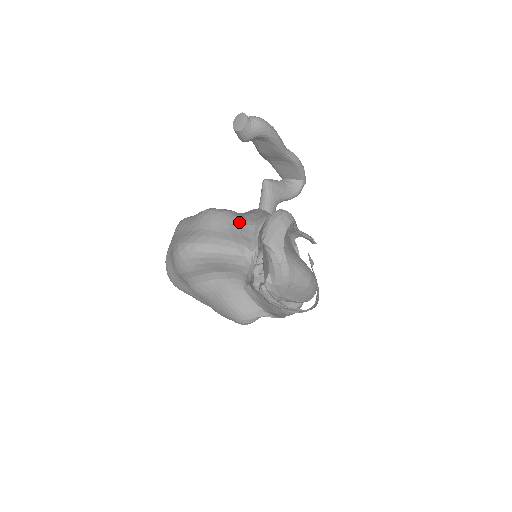
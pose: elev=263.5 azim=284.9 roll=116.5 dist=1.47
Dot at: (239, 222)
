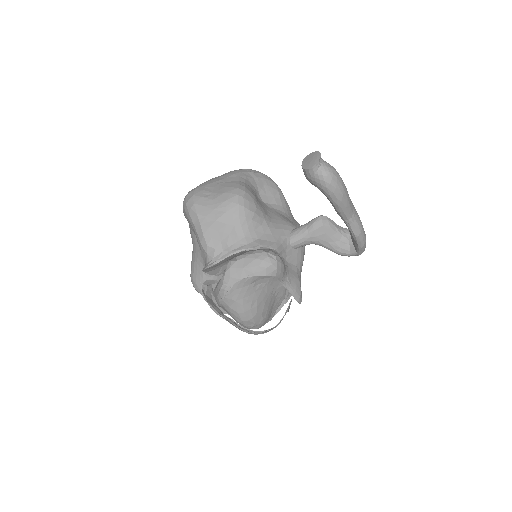
Dot at: (241, 227)
